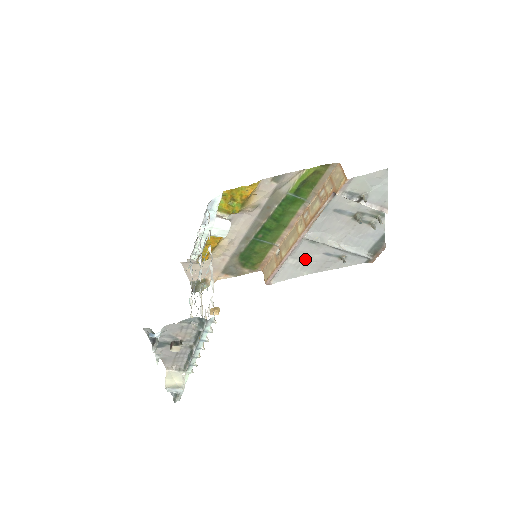
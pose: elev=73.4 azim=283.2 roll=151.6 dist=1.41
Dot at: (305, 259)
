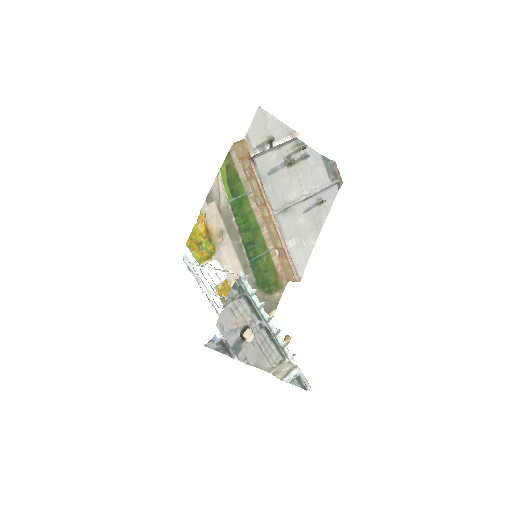
Dot at: (298, 232)
